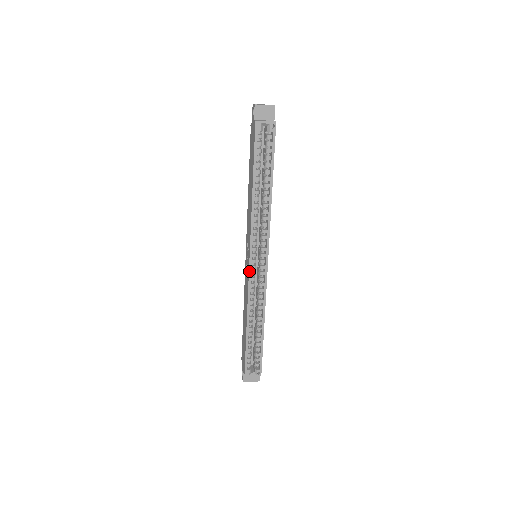
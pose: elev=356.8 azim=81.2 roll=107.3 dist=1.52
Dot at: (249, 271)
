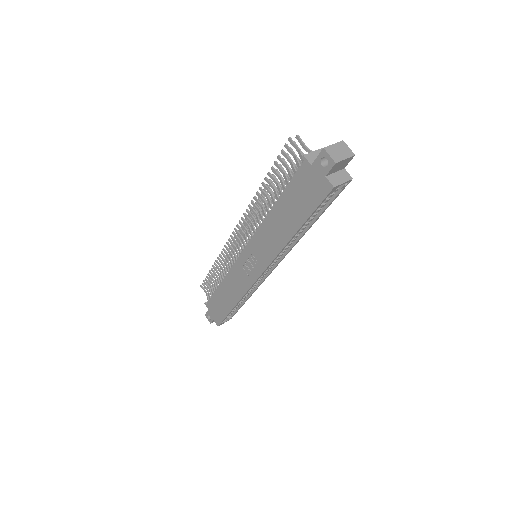
Dot at: (256, 281)
